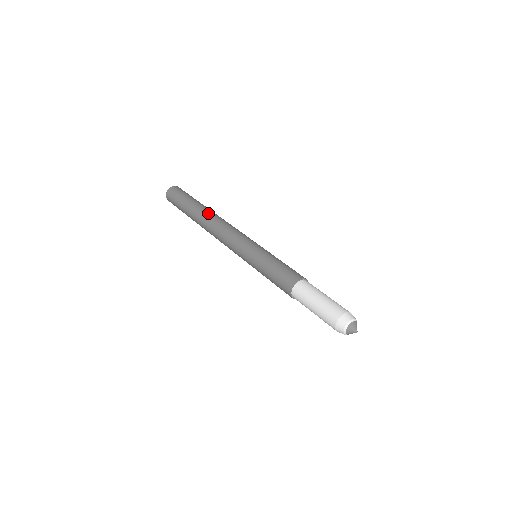
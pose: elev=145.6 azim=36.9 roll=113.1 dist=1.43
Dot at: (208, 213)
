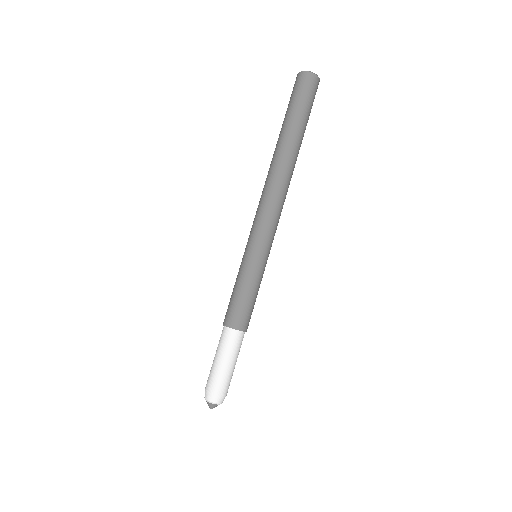
Dot at: (283, 159)
